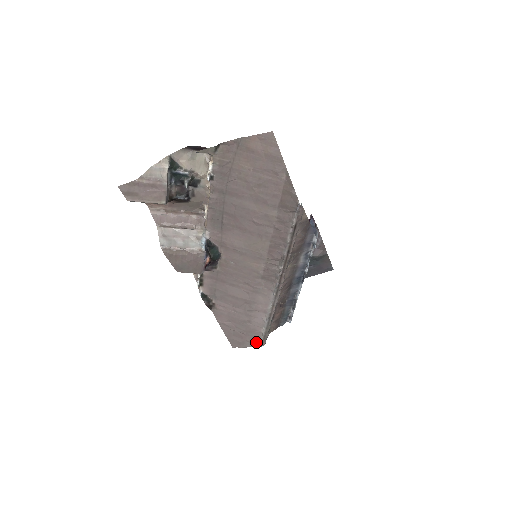
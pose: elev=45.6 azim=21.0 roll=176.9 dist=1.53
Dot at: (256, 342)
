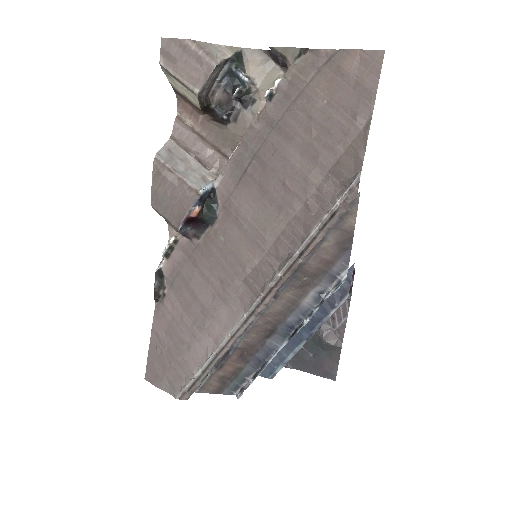
Dot at: (177, 387)
